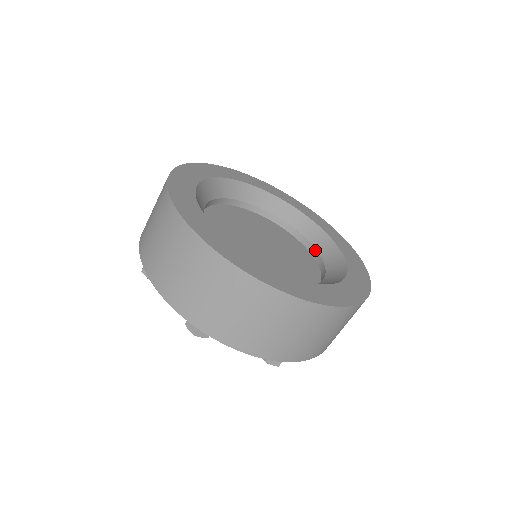
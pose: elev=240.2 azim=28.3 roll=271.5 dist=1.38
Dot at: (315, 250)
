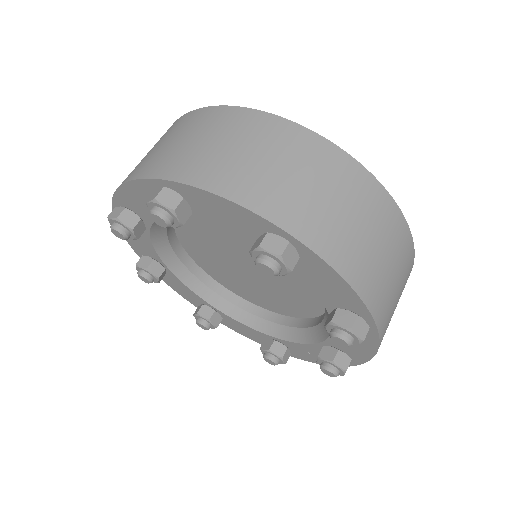
Dot at: occluded
